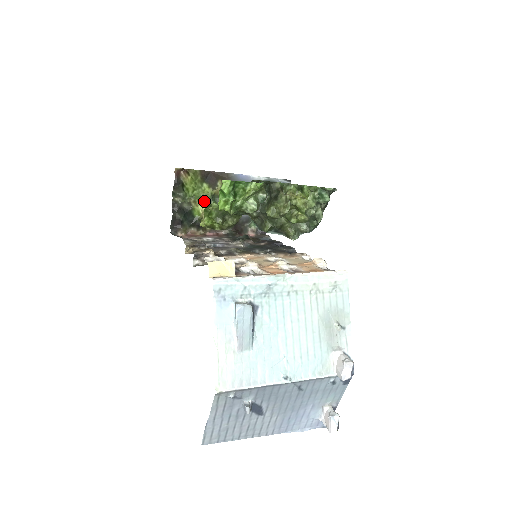
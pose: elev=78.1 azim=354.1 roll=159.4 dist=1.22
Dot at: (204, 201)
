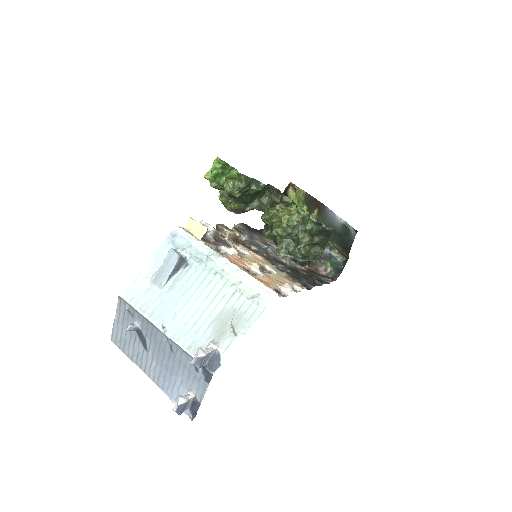
Dot at: occluded
